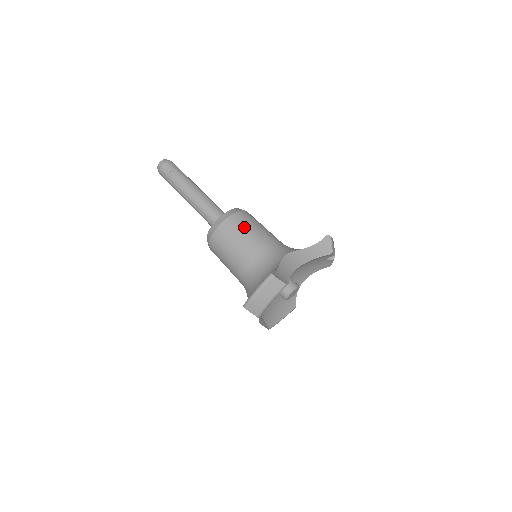
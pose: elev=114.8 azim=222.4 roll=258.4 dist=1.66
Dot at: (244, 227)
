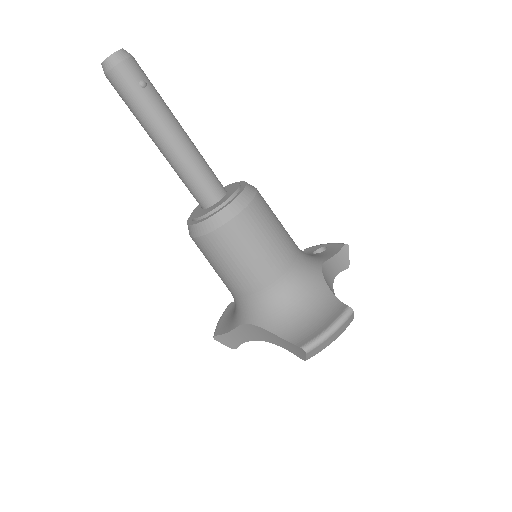
Dot at: (271, 219)
